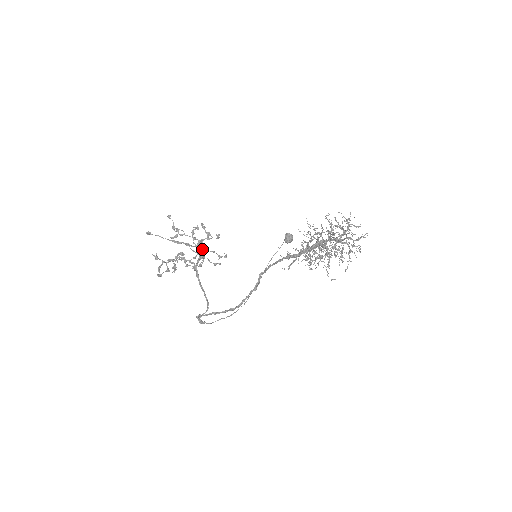
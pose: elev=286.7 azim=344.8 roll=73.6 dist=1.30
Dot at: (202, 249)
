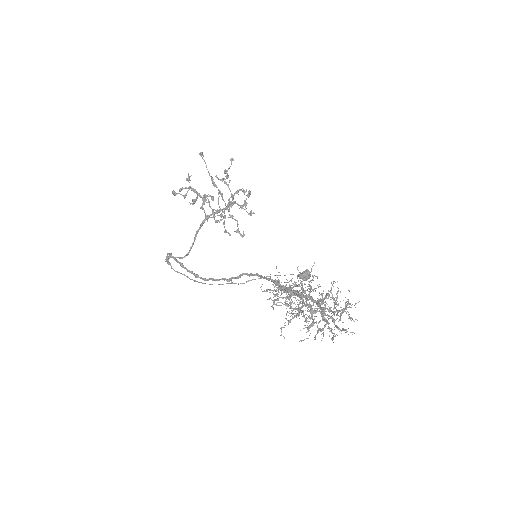
Dot at: (227, 208)
